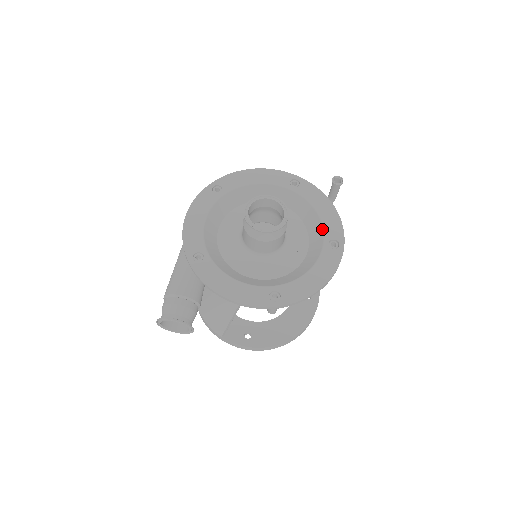
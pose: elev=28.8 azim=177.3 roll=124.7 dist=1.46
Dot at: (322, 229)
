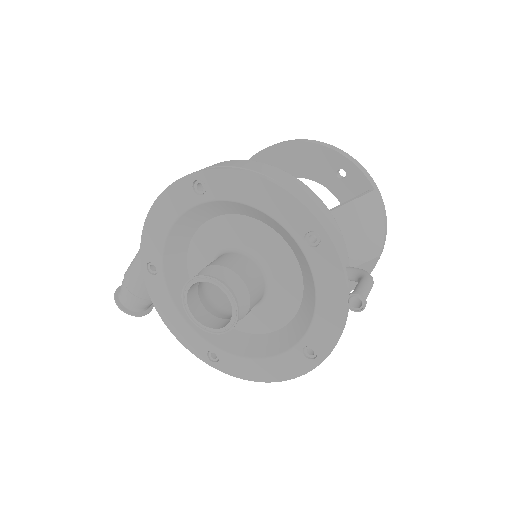
Dot at: (308, 326)
